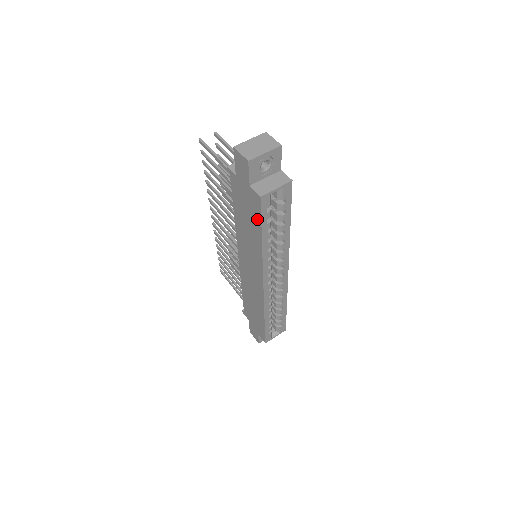
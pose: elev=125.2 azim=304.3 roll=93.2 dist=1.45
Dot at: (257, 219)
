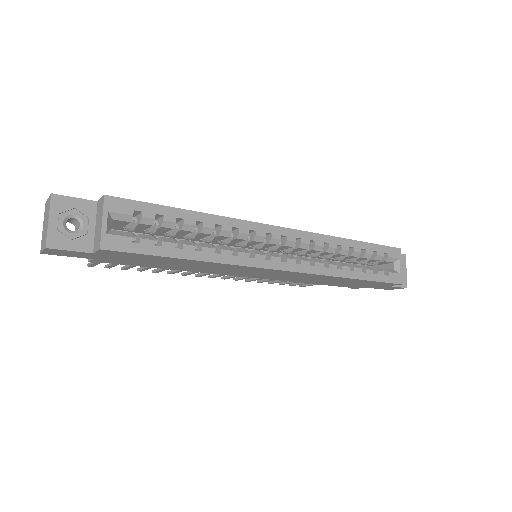
Dot at: (151, 257)
